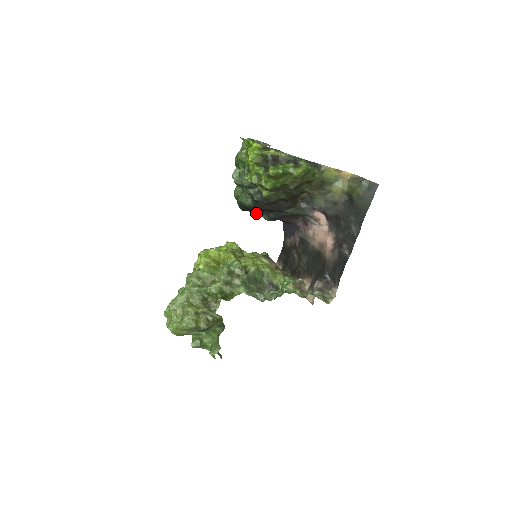
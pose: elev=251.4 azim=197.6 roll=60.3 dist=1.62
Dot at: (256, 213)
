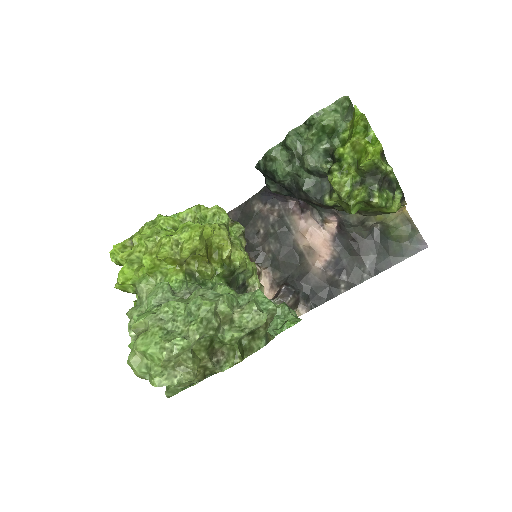
Dot at: (266, 177)
